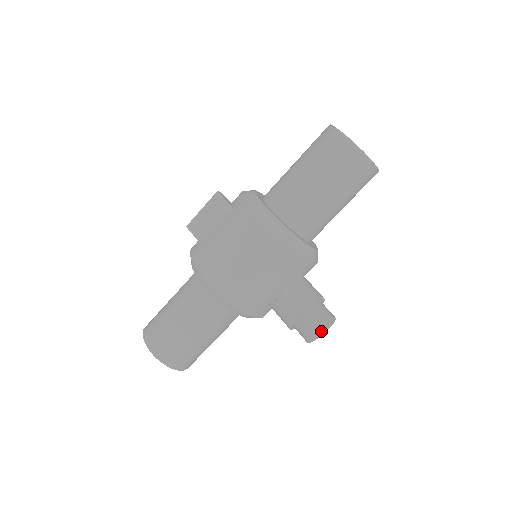
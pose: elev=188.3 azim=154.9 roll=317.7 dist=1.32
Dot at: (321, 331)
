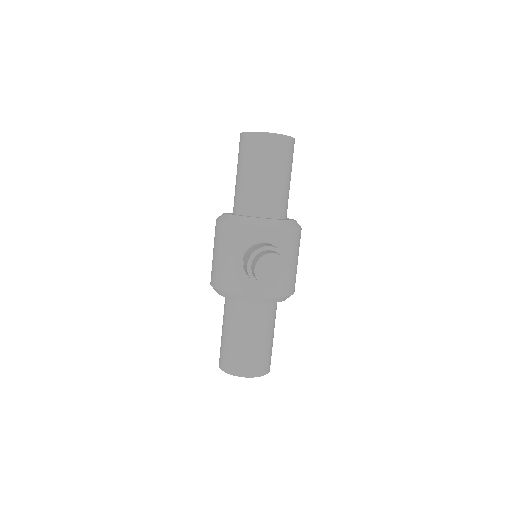
Dot at: (272, 272)
